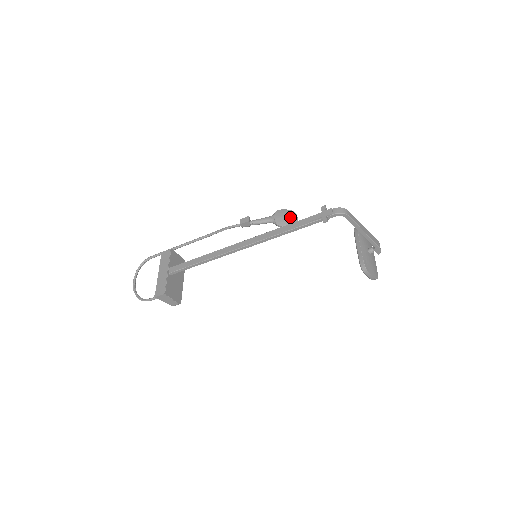
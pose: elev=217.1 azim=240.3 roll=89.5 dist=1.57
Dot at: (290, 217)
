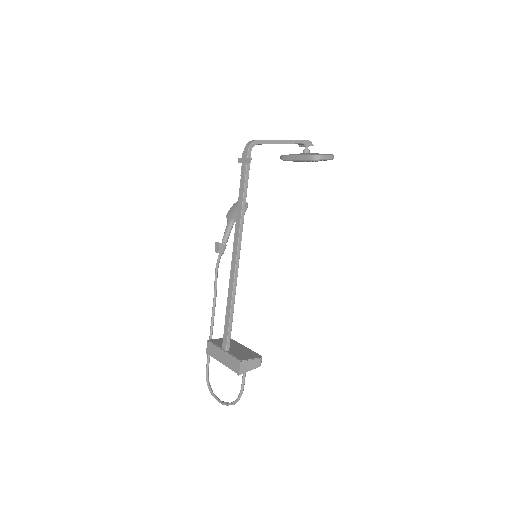
Dot at: occluded
